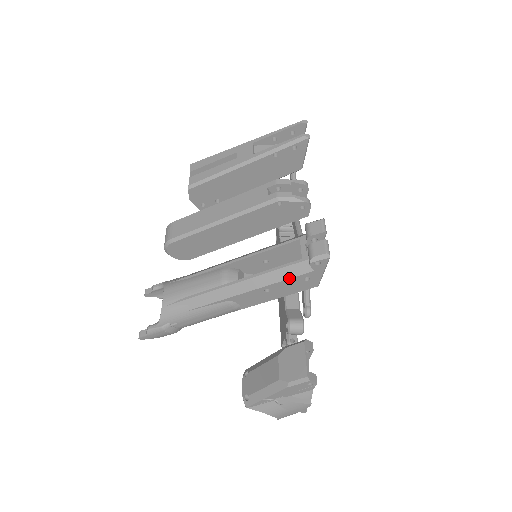
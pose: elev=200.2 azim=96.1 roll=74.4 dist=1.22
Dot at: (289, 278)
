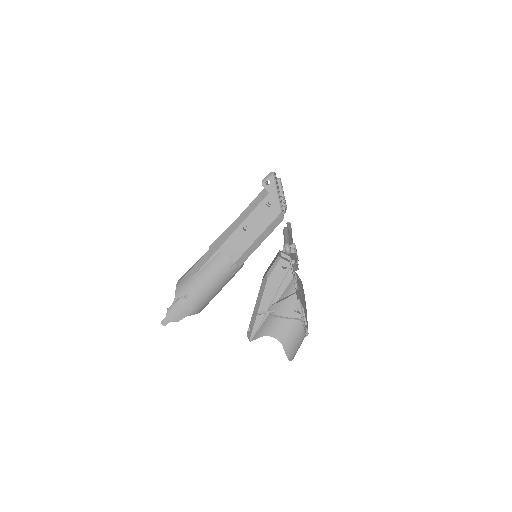
Dot at: (255, 207)
